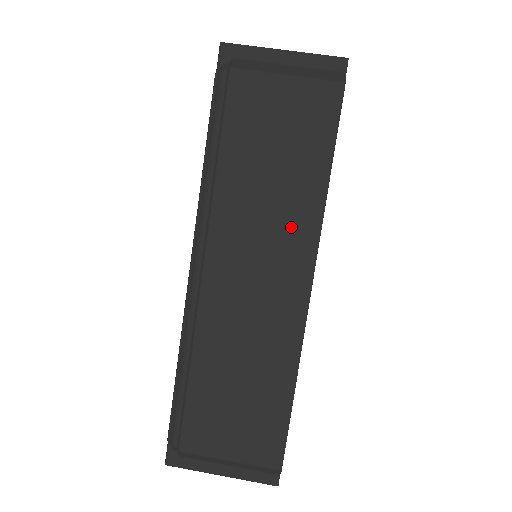
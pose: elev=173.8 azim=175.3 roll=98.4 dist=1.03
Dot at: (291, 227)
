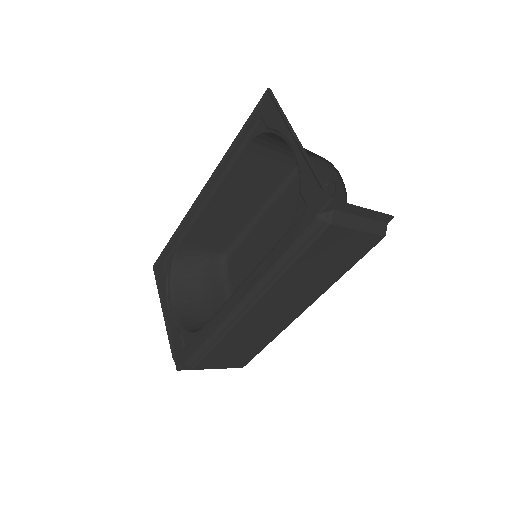
Dot at: (310, 292)
